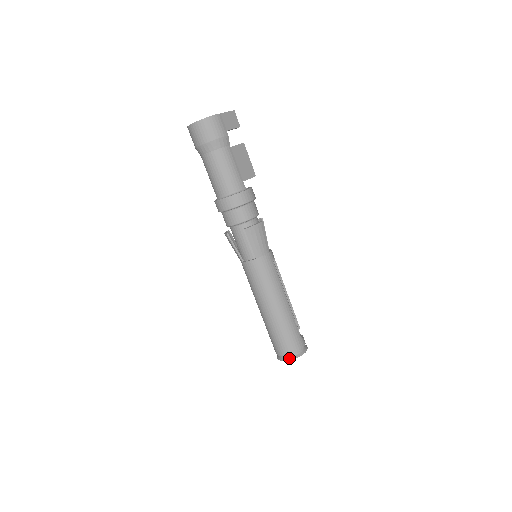
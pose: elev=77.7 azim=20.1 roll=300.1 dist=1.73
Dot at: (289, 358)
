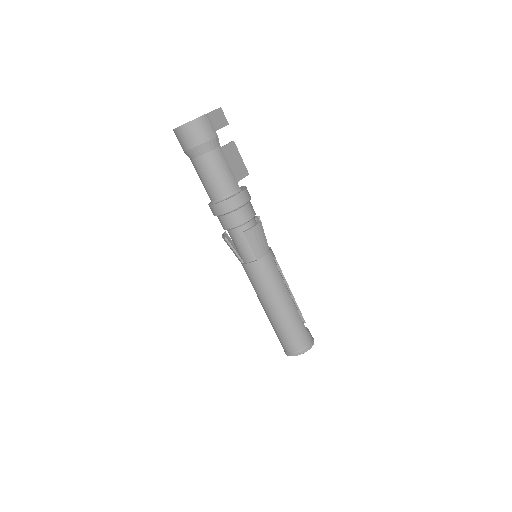
Dot at: (297, 353)
